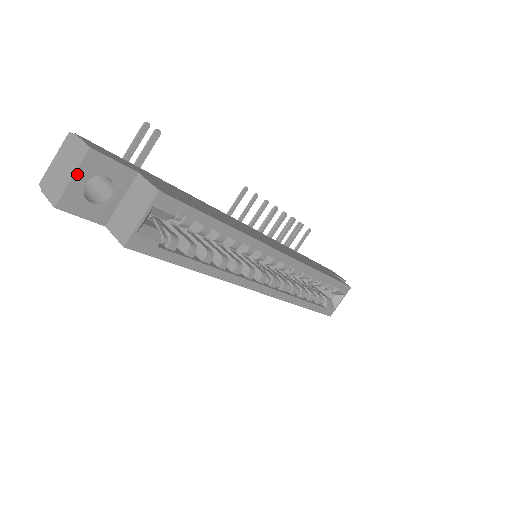
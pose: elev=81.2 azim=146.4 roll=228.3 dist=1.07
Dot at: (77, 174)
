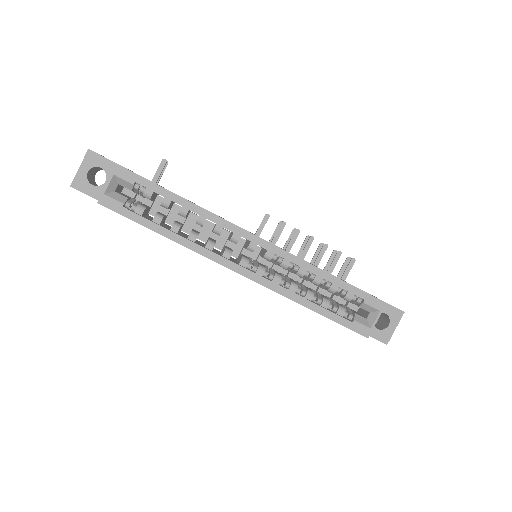
Dot at: (82, 165)
